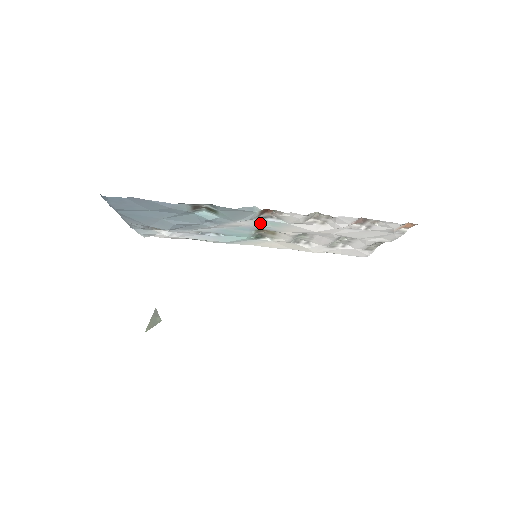
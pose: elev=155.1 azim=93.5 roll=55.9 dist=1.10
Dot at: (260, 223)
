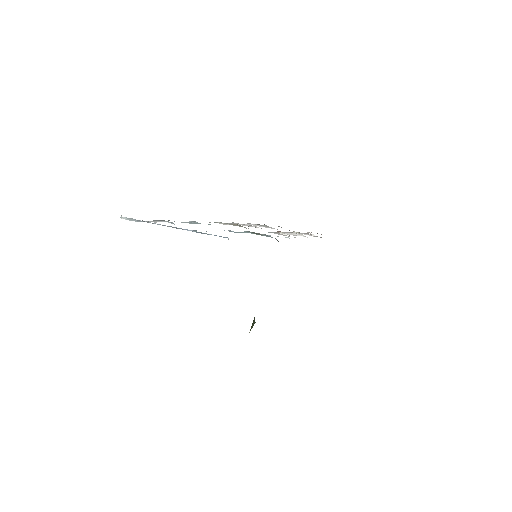
Dot at: occluded
